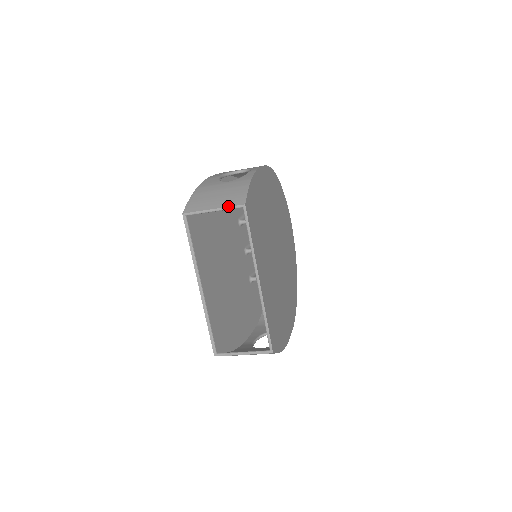
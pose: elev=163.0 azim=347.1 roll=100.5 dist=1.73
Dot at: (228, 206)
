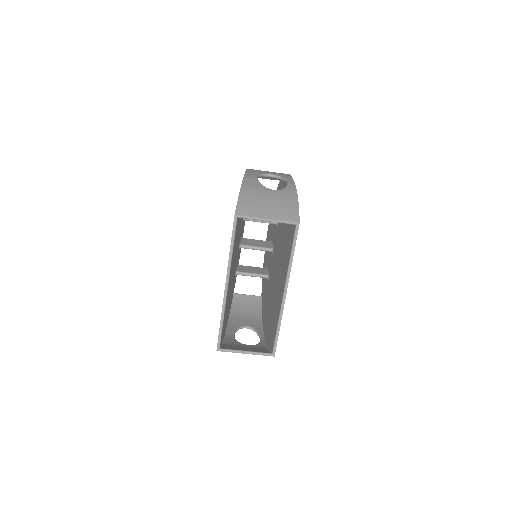
Dot at: (283, 220)
